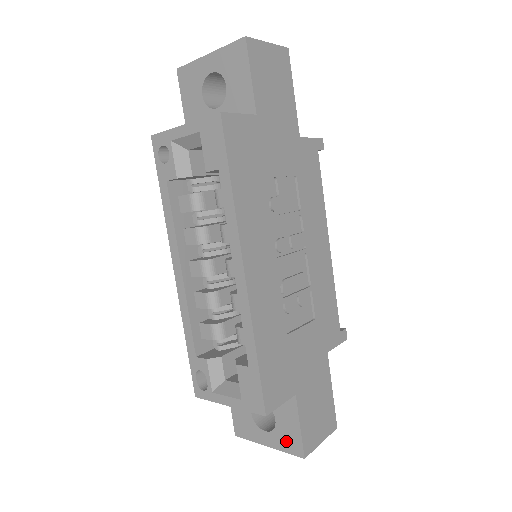
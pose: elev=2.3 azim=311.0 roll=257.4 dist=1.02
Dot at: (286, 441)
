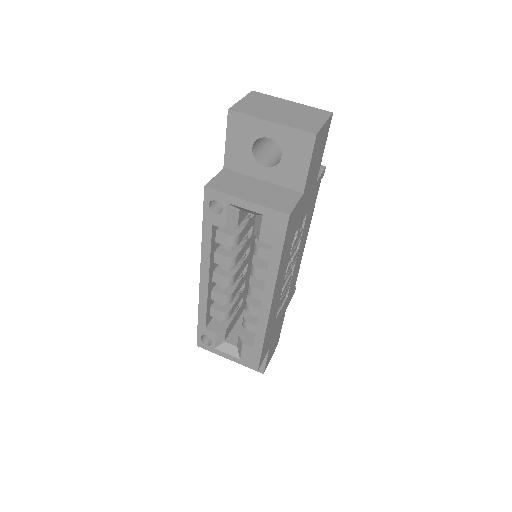
Dot at: occluded
